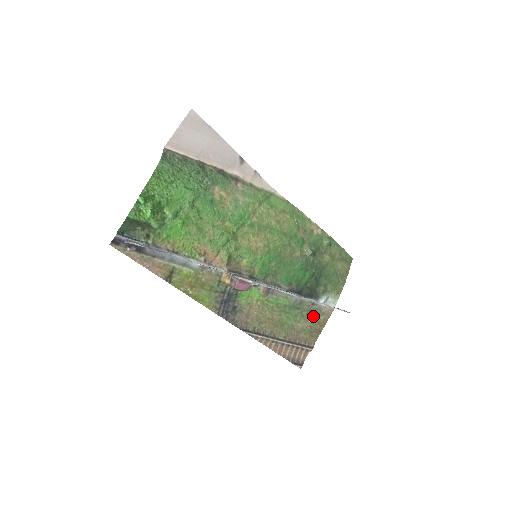
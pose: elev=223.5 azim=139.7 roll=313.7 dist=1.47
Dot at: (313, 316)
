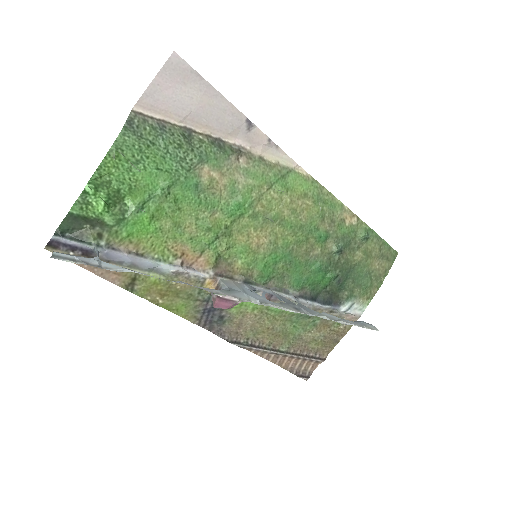
Dot at: (330, 325)
